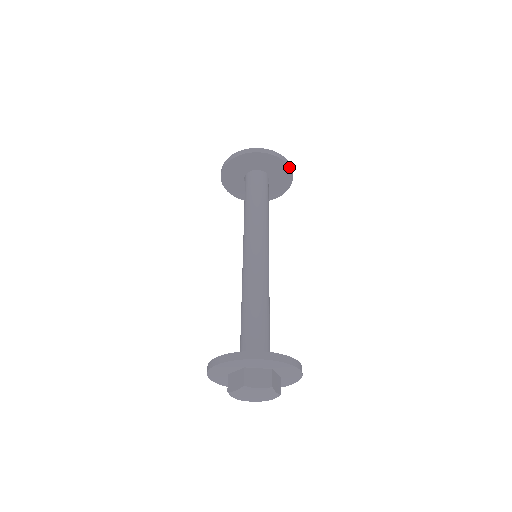
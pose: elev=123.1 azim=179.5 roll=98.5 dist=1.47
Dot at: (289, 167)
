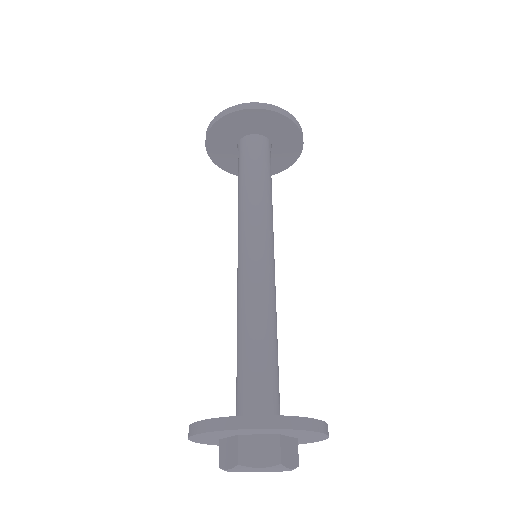
Dot at: occluded
